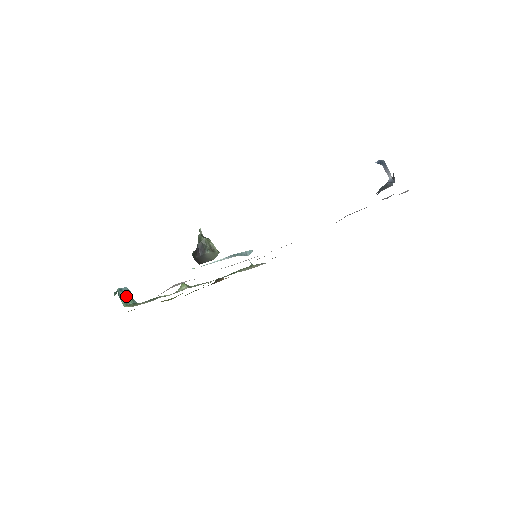
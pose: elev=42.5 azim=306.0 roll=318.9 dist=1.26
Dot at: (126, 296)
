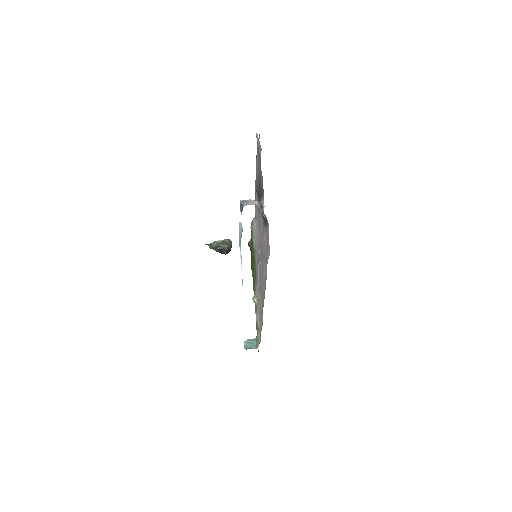
Dot at: (250, 344)
